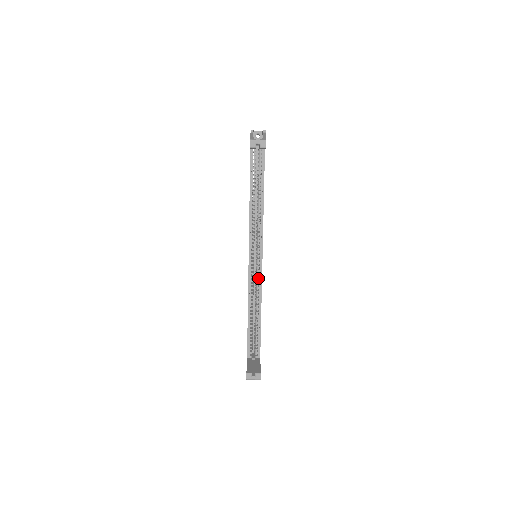
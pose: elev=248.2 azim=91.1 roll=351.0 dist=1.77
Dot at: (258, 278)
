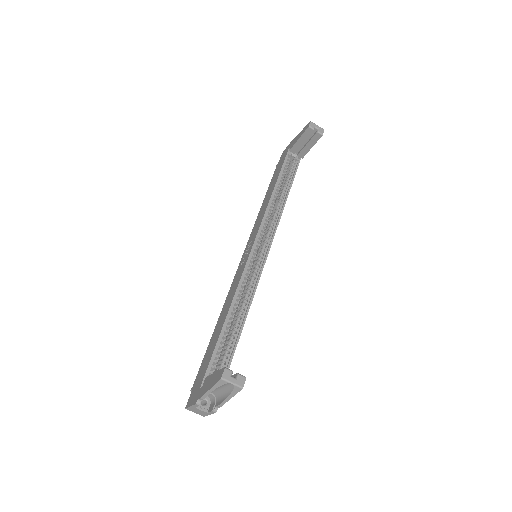
Dot at: occluded
